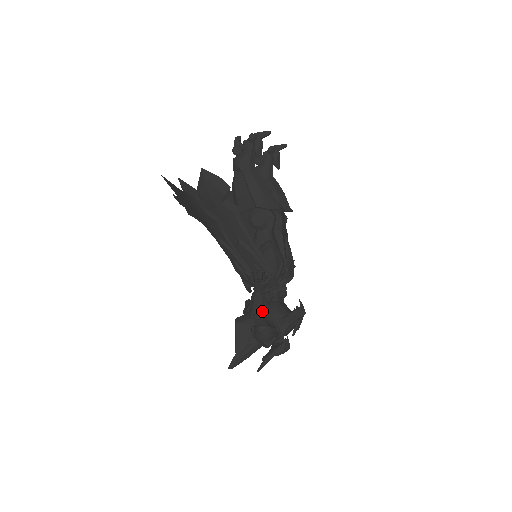
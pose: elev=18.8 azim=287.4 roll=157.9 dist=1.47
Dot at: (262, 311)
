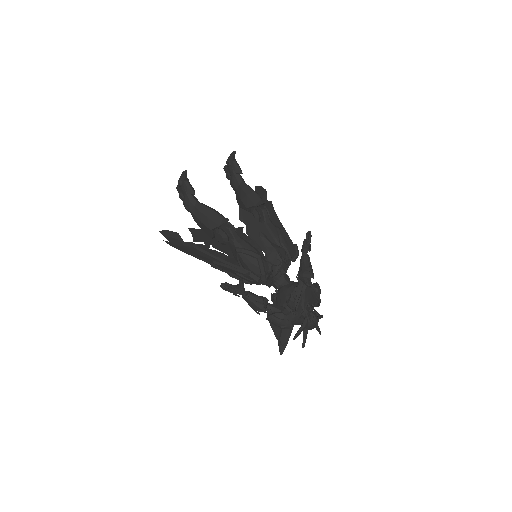
Dot at: (257, 306)
